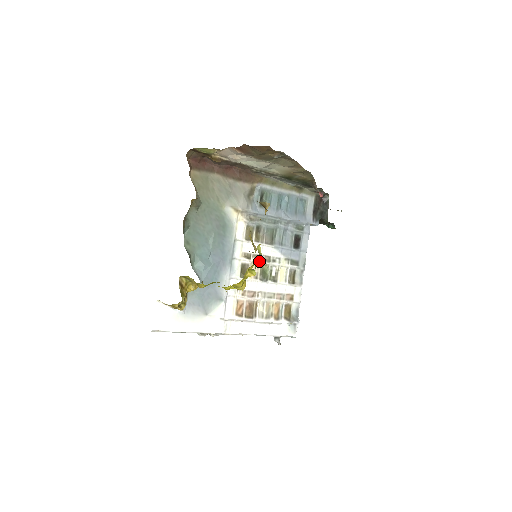
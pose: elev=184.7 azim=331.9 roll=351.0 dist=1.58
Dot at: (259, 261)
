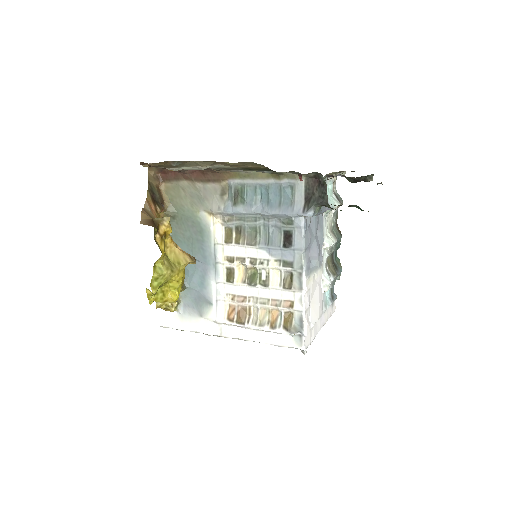
Dot at: (245, 264)
